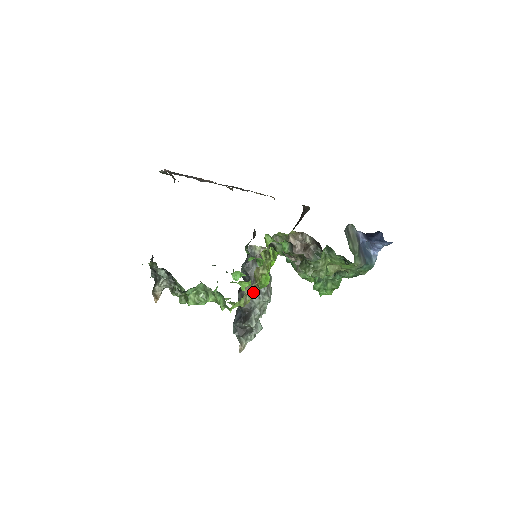
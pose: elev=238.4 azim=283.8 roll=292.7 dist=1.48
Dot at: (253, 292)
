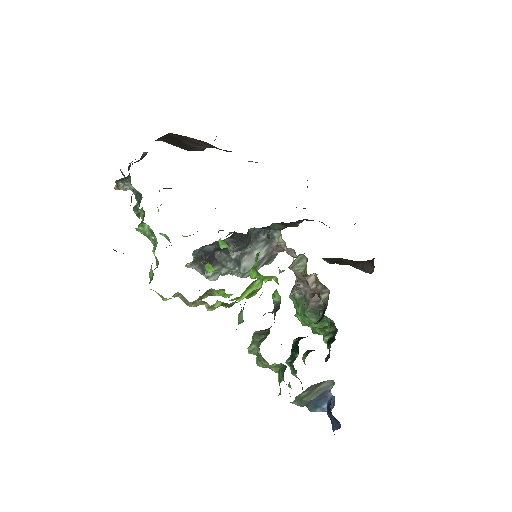
Dot at: (186, 302)
